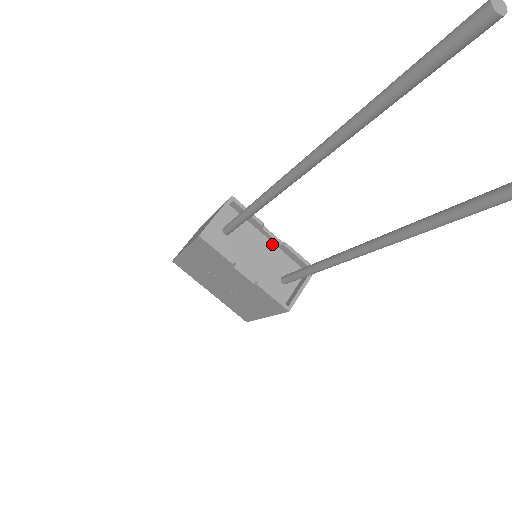
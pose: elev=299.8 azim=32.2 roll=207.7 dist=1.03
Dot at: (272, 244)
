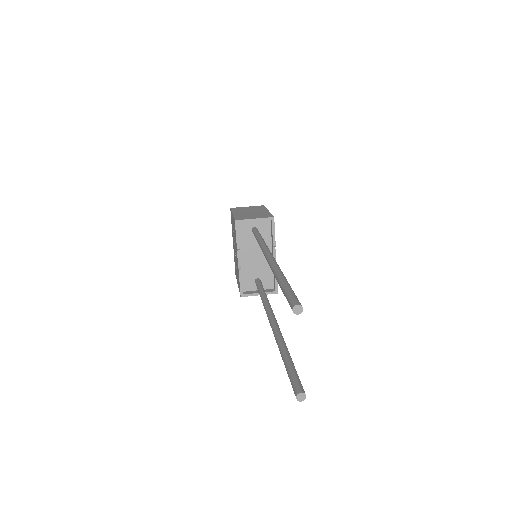
Dot at: occluded
